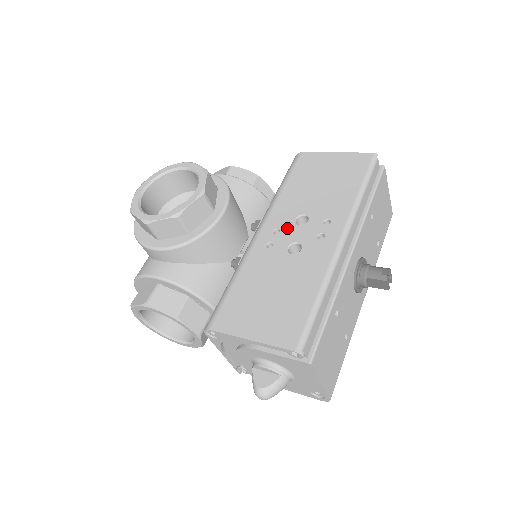
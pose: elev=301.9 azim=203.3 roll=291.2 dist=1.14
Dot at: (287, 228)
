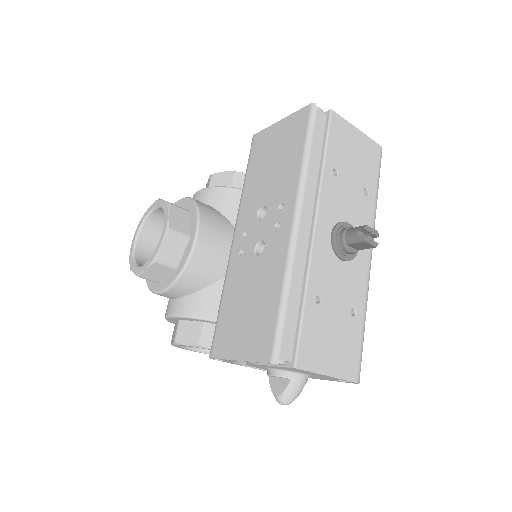
Dot at: (252, 228)
